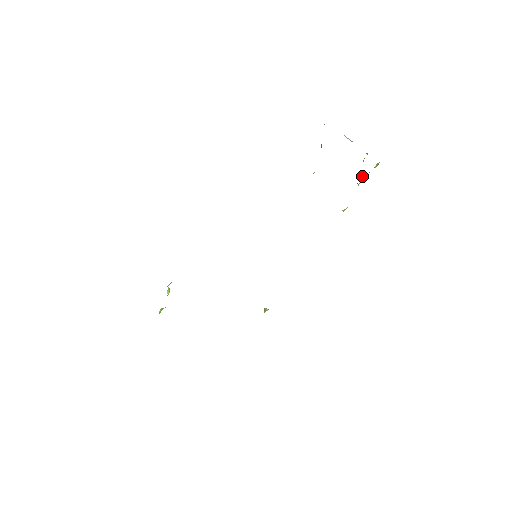
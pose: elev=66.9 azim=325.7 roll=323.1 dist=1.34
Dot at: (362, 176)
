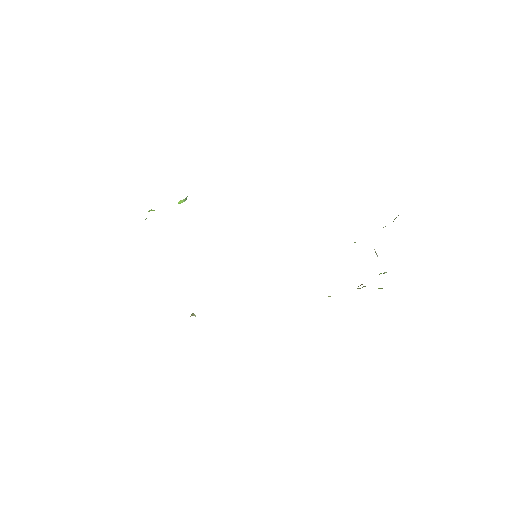
Dot at: (364, 286)
